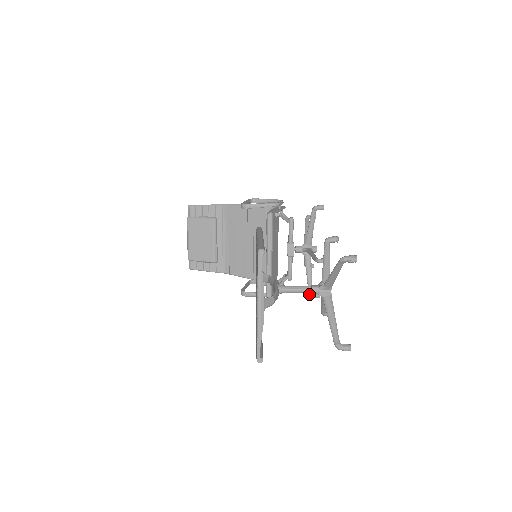
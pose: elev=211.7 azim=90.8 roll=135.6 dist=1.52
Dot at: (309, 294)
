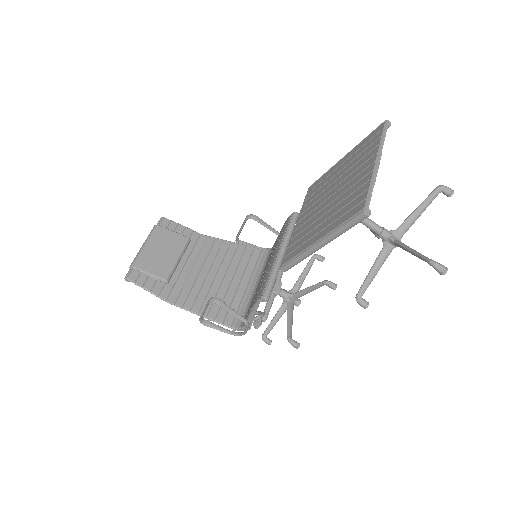
Dot at: (288, 337)
